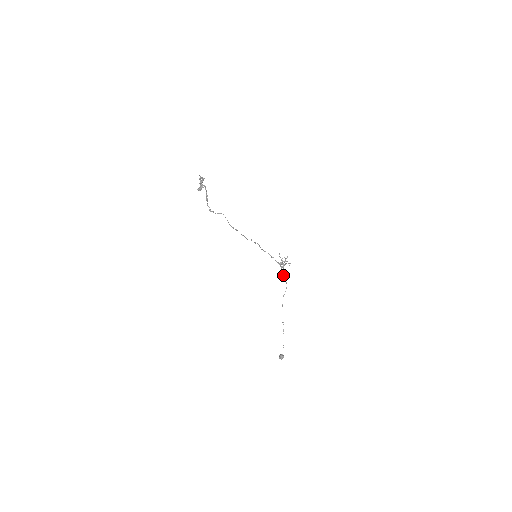
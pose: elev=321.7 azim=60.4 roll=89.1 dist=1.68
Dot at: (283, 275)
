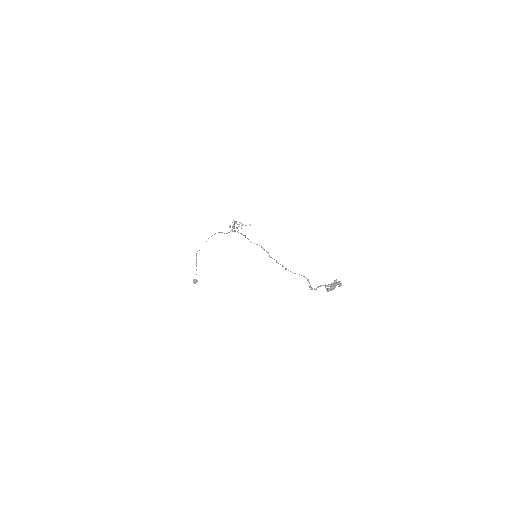
Dot at: occluded
